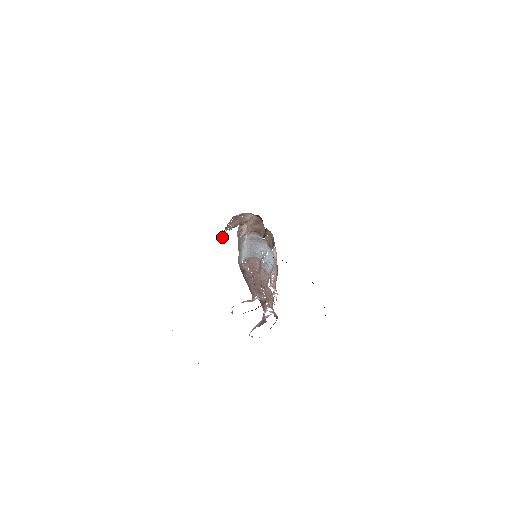
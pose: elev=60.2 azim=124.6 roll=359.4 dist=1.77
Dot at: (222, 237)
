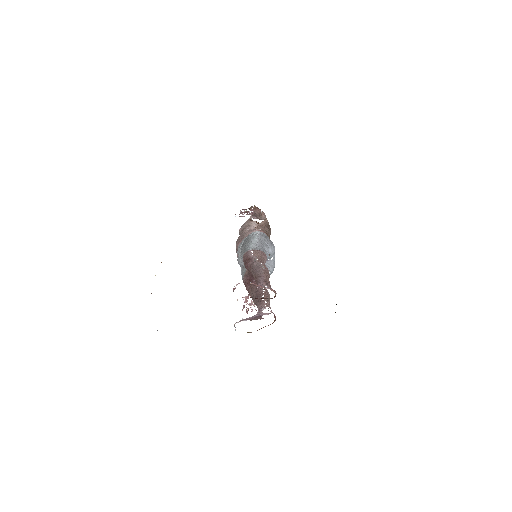
Dot at: (239, 216)
